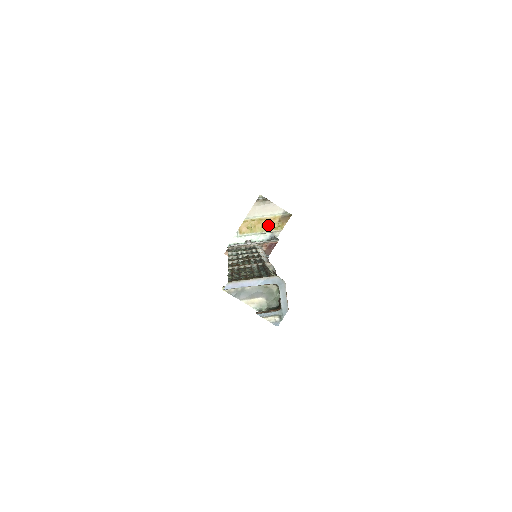
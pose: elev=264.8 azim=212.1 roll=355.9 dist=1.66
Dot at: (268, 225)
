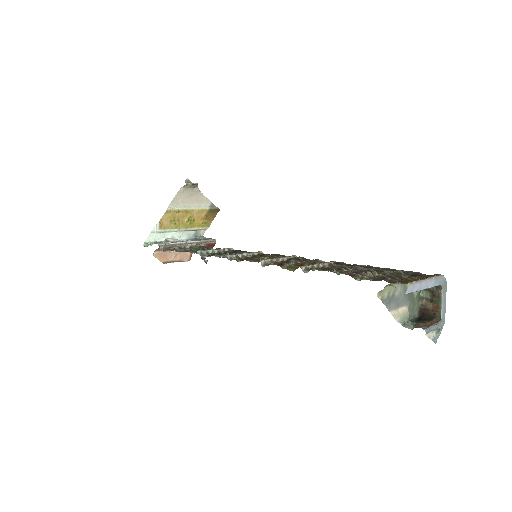
Dot at: (194, 220)
